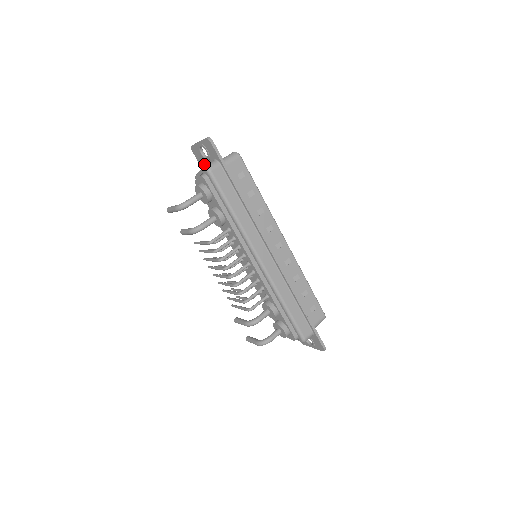
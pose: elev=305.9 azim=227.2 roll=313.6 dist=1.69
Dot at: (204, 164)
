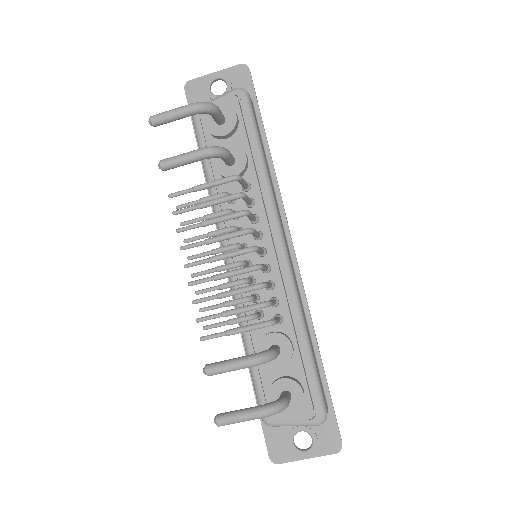
Dot at: occluded
